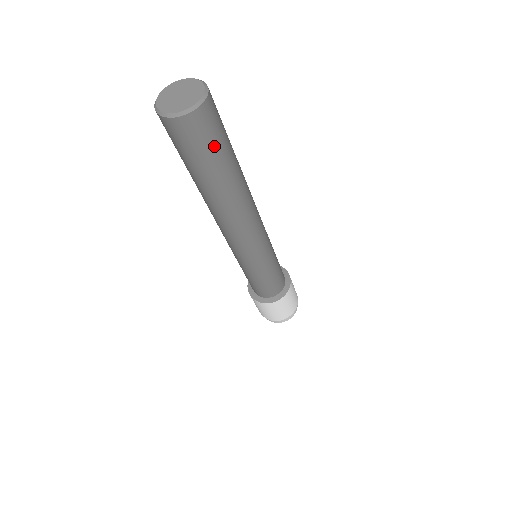
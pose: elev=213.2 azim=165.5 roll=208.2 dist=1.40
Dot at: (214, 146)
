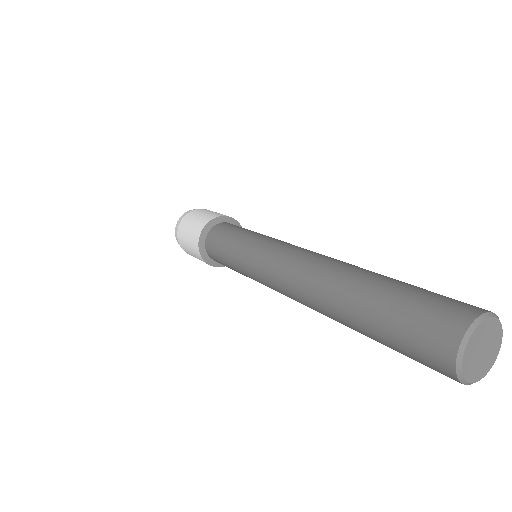
Dot at: occluded
